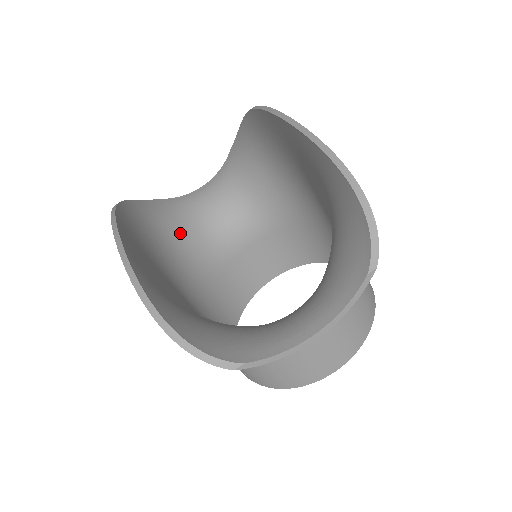
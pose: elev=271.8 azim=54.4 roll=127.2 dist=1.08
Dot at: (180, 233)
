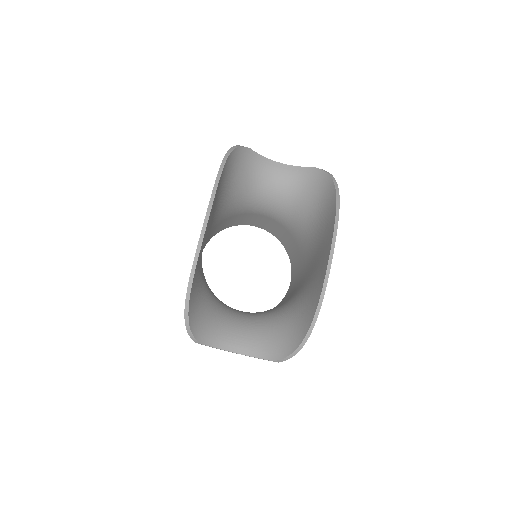
Dot at: (238, 191)
